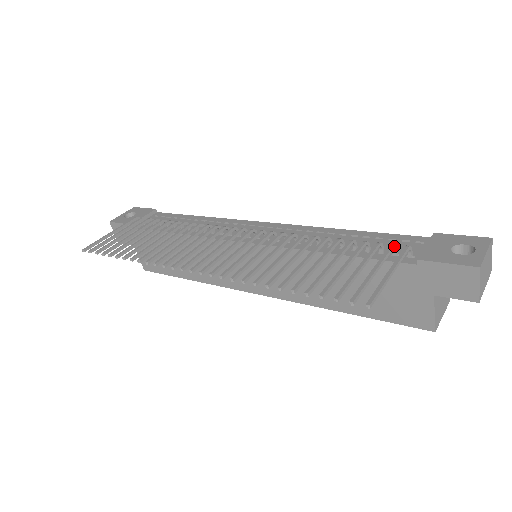
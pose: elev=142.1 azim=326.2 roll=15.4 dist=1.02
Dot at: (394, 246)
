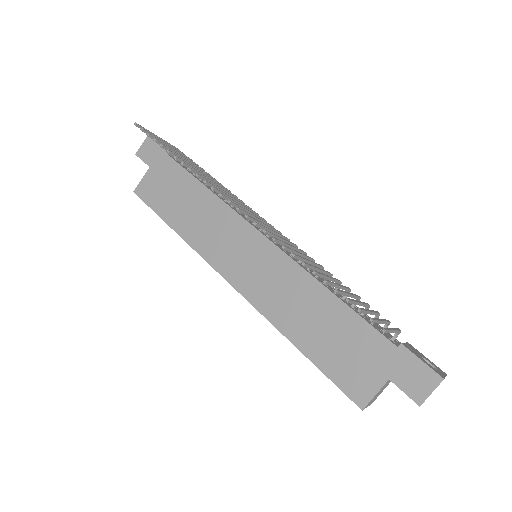
Dot at: occluded
